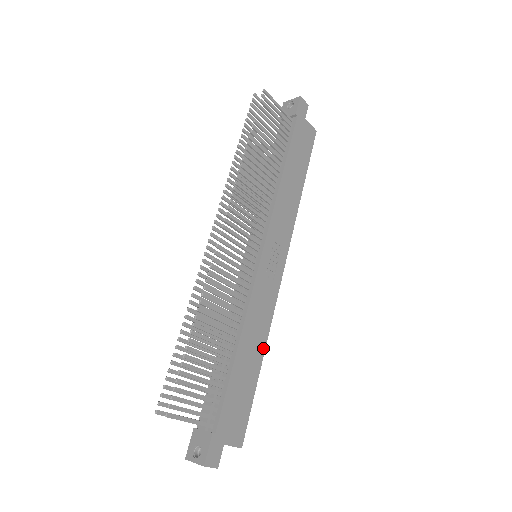
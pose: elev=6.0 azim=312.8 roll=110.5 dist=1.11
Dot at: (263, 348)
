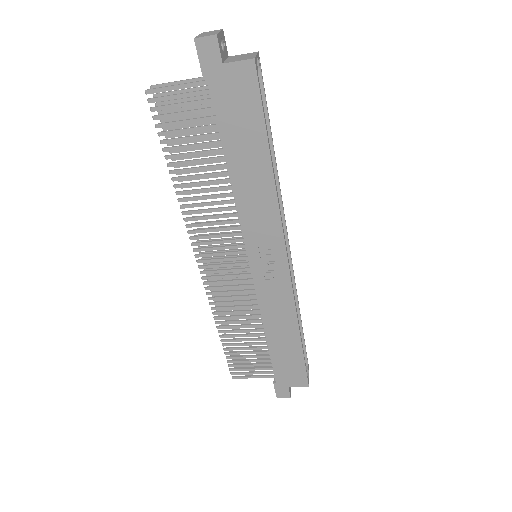
Dot at: (296, 328)
